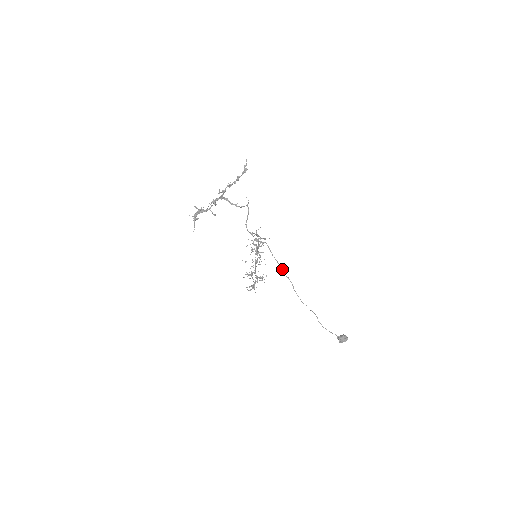
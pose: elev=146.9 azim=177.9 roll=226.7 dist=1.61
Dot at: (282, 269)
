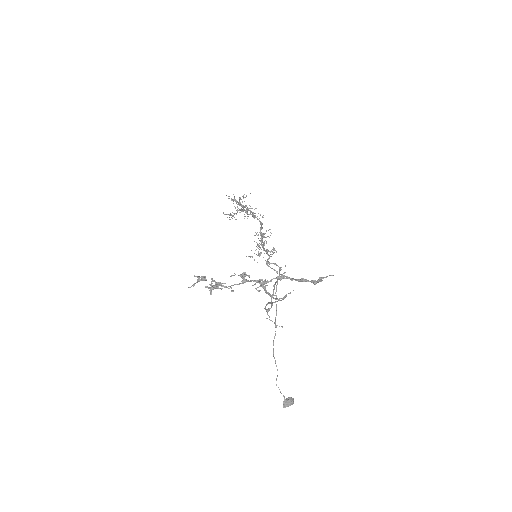
Dot at: (276, 314)
